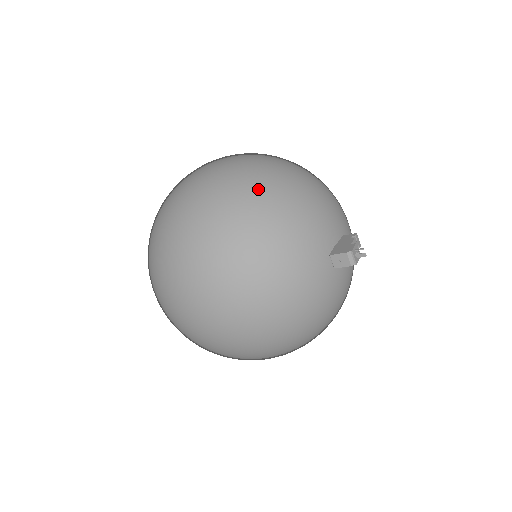
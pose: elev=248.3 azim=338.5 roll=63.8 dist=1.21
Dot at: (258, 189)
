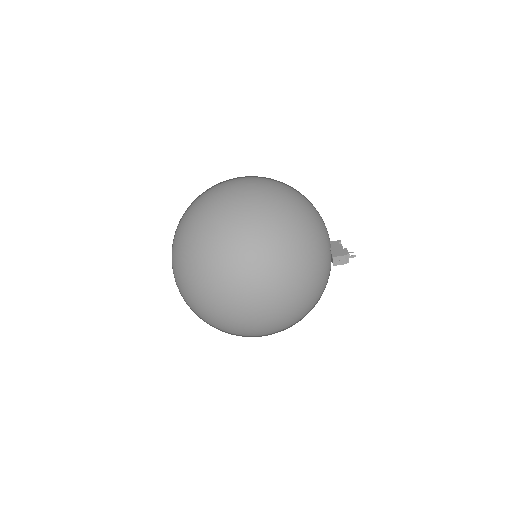
Dot at: (290, 211)
